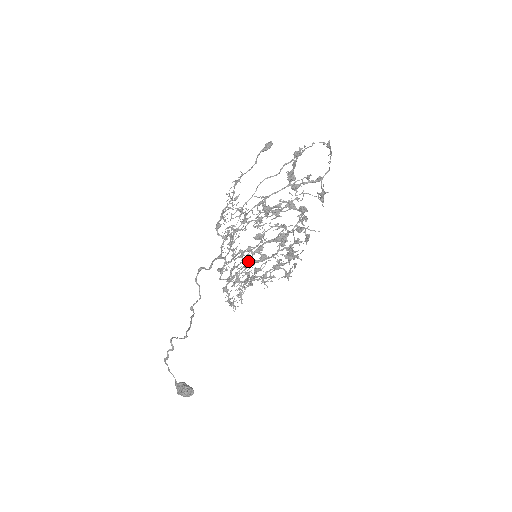
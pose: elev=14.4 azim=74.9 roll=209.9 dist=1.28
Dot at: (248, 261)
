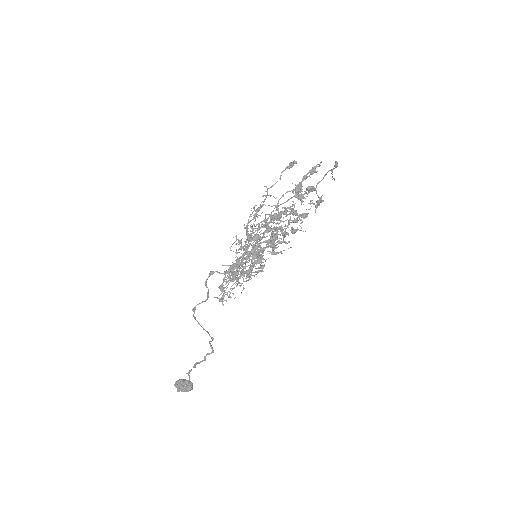
Dot at: occluded
